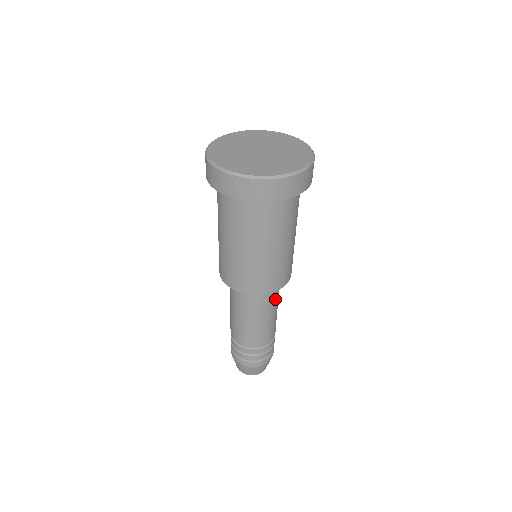
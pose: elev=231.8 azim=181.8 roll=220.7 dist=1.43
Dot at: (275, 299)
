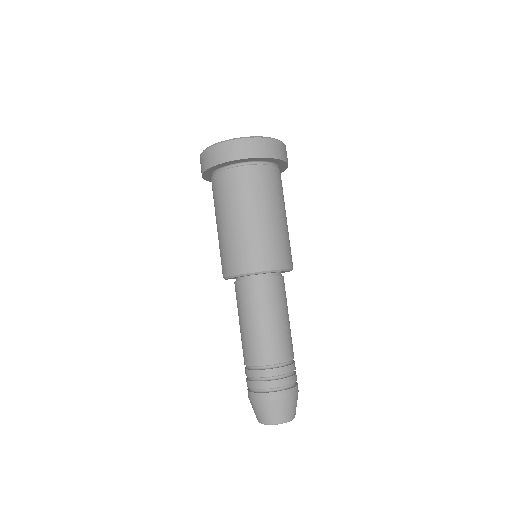
Dot at: (274, 298)
